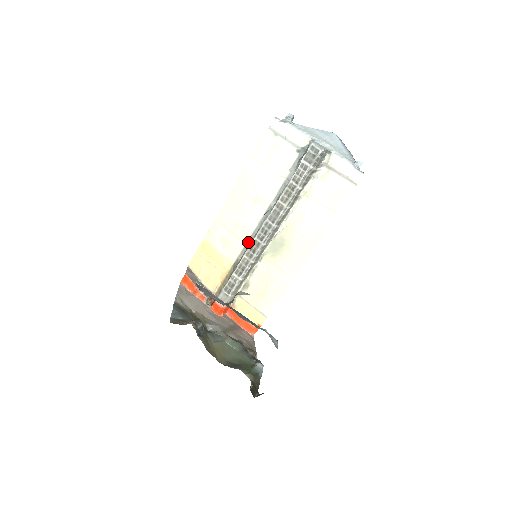
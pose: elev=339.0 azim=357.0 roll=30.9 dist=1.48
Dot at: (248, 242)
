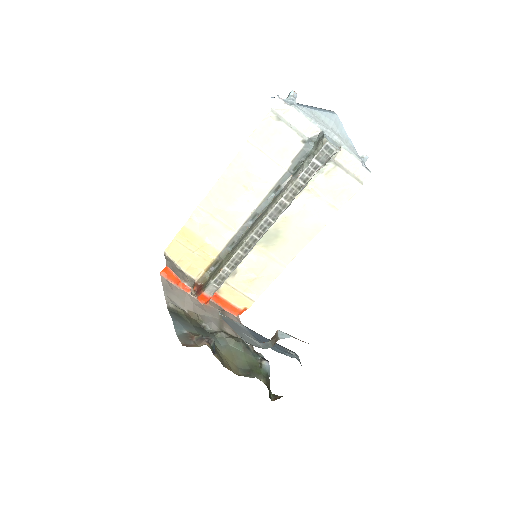
Dot at: (238, 232)
